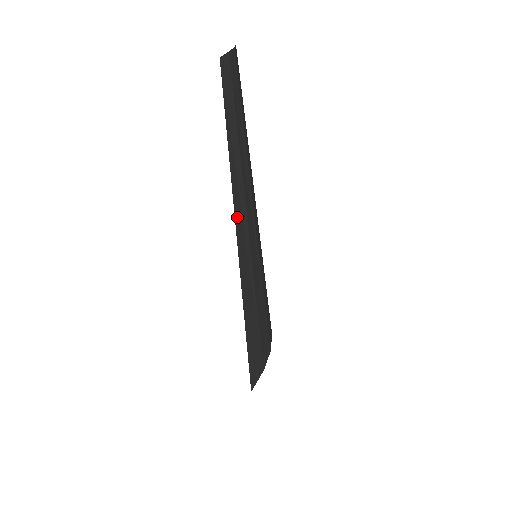
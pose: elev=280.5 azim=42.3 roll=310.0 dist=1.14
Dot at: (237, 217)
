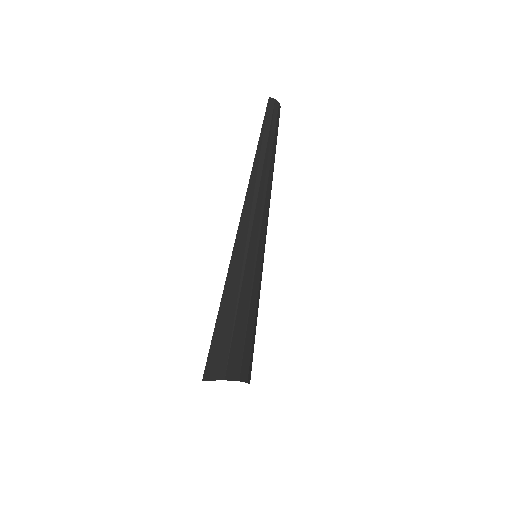
Dot at: (250, 186)
